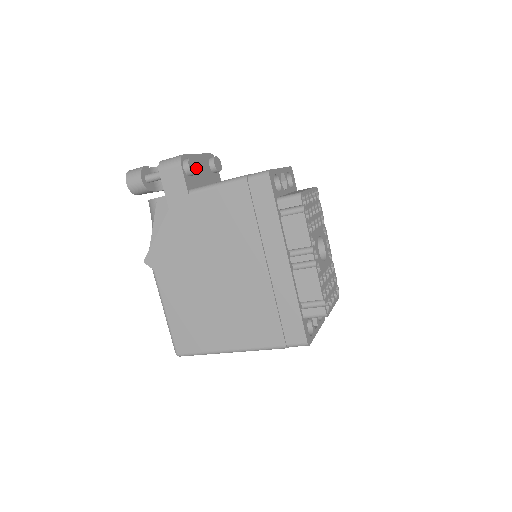
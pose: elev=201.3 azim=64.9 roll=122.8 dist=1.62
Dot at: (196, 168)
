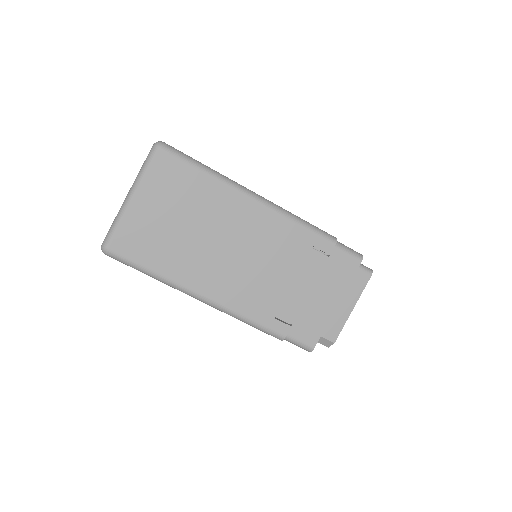
Dot at: occluded
